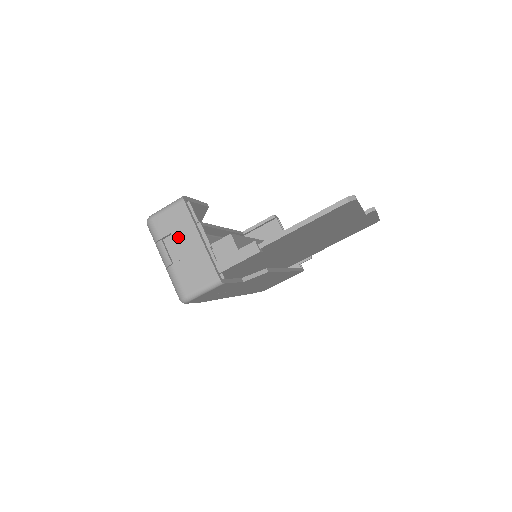
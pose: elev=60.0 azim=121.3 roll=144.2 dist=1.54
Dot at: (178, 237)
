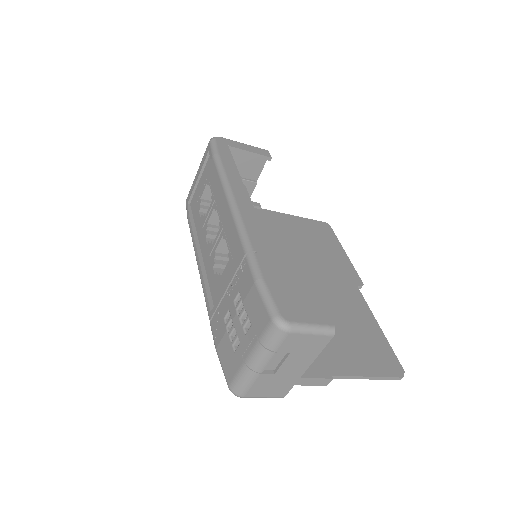
Dot at: (292, 359)
